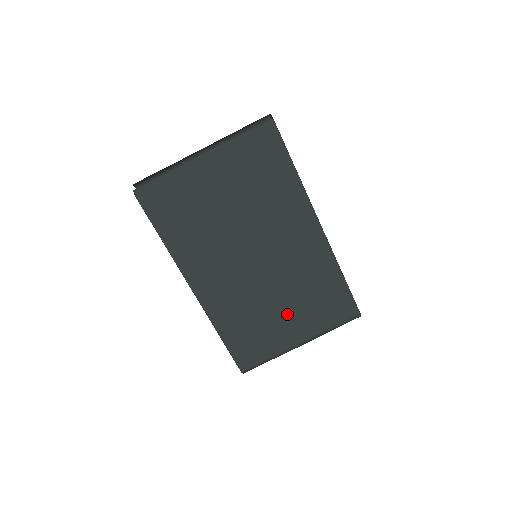
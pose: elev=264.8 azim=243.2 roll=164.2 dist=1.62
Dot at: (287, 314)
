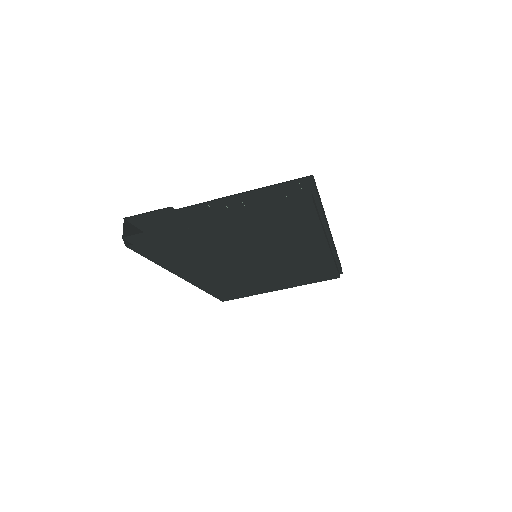
Dot at: (275, 282)
